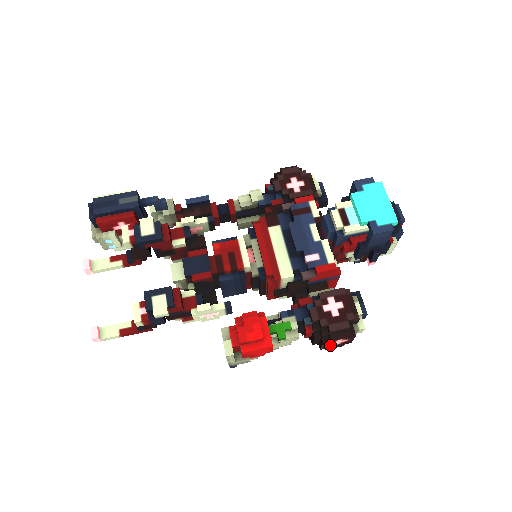
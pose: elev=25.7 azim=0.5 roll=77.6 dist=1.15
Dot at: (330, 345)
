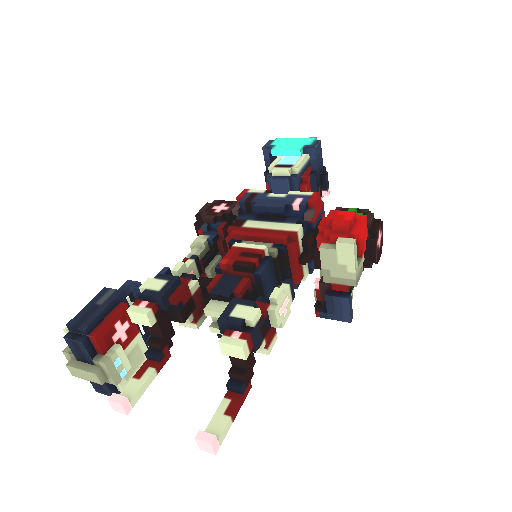
Dot at: (378, 249)
